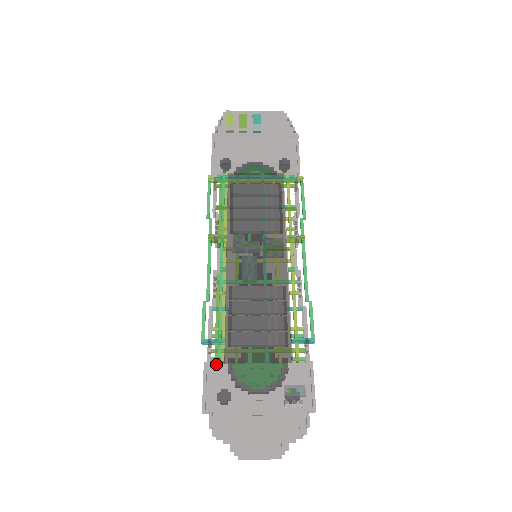
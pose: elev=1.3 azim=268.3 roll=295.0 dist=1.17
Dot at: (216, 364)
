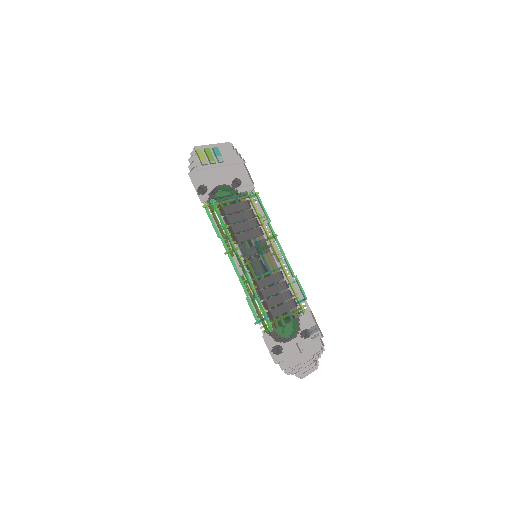
Dot at: (273, 333)
